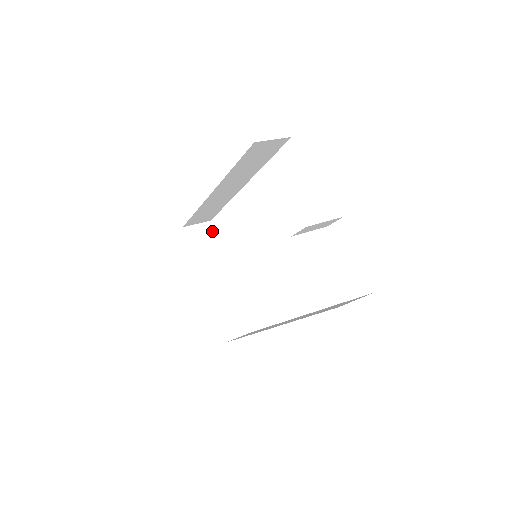
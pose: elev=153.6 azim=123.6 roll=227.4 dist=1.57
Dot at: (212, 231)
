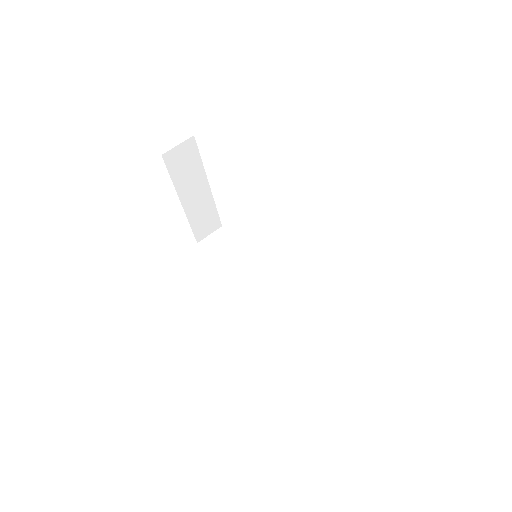
Dot at: (195, 147)
